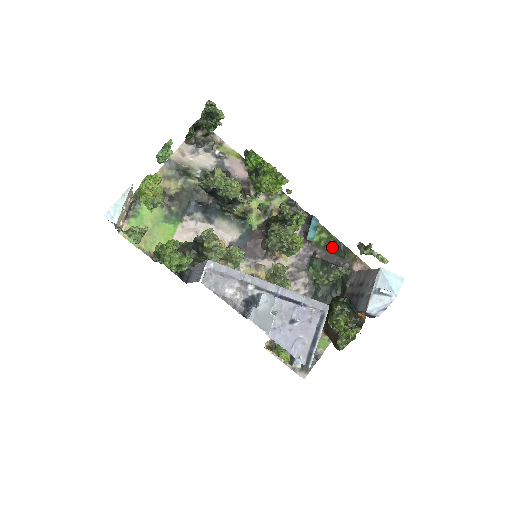
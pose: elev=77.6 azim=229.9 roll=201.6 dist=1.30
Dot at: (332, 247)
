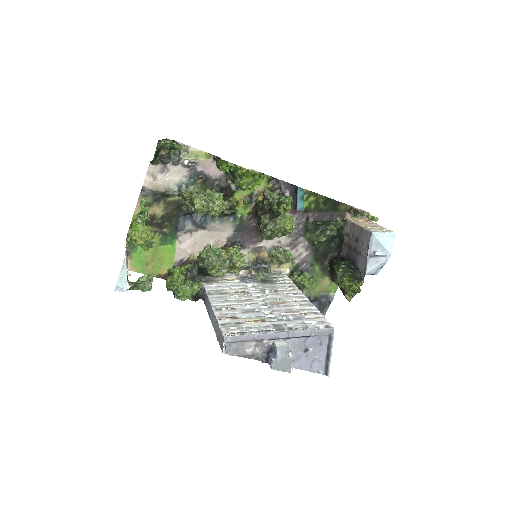
Dot at: (322, 206)
